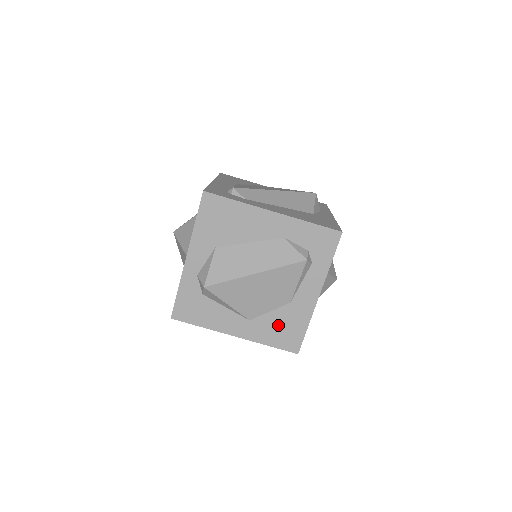
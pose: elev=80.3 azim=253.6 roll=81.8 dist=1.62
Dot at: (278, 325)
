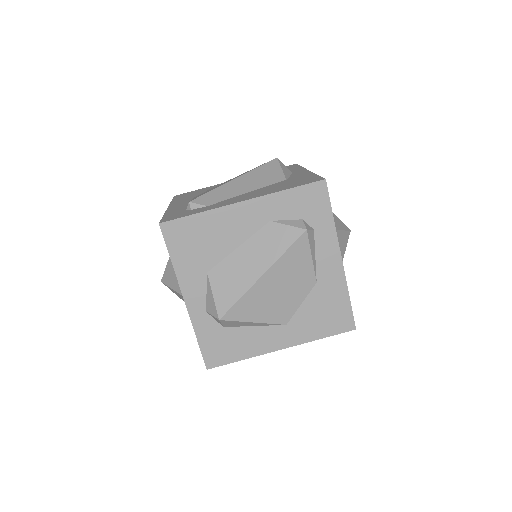
Dot at: (318, 312)
